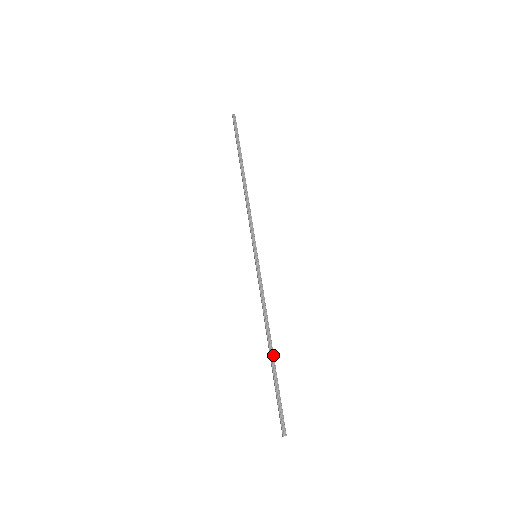
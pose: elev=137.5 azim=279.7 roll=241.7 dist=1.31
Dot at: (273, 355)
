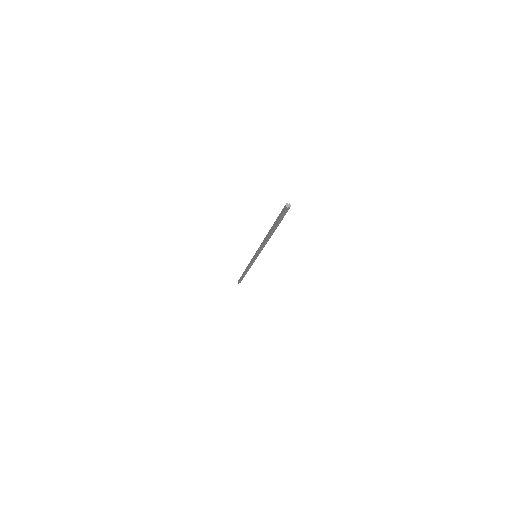
Dot at: occluded
